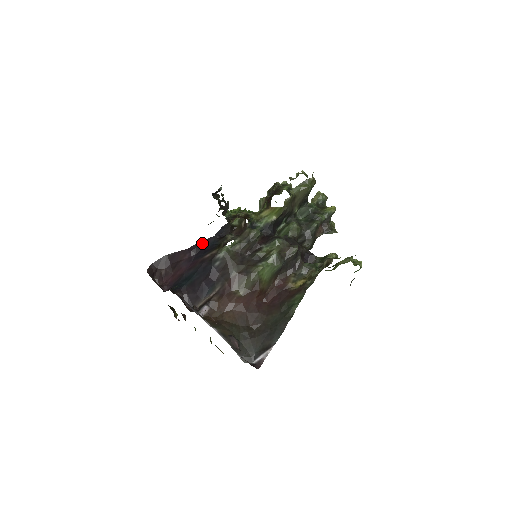
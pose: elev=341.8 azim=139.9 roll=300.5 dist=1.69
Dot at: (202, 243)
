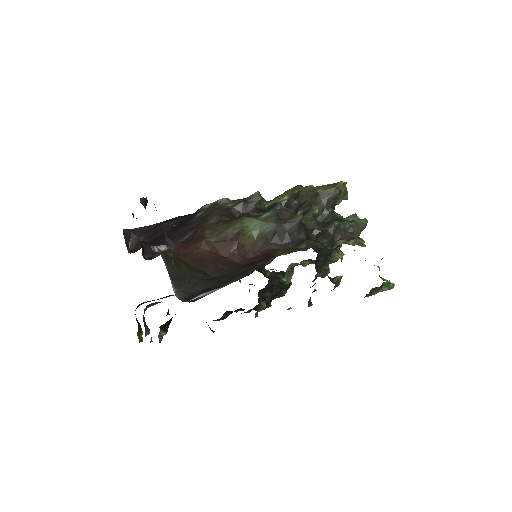
Dot at: occluded
